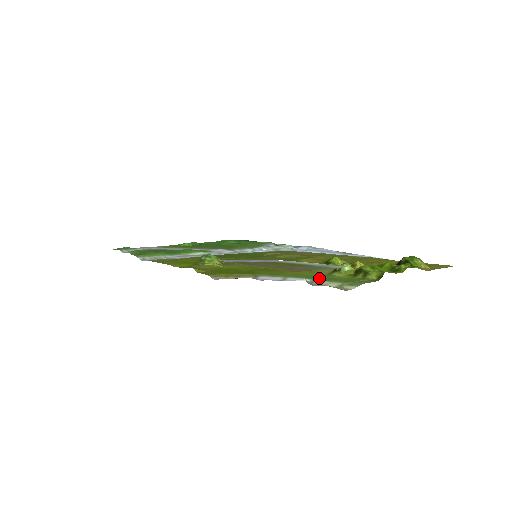
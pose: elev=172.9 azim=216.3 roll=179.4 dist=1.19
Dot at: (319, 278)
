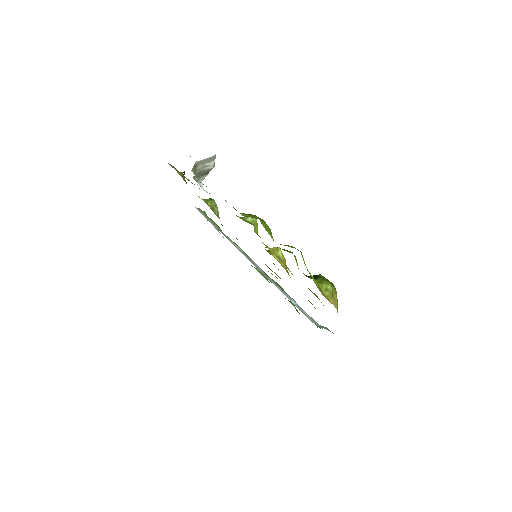
Dot at: occluded
